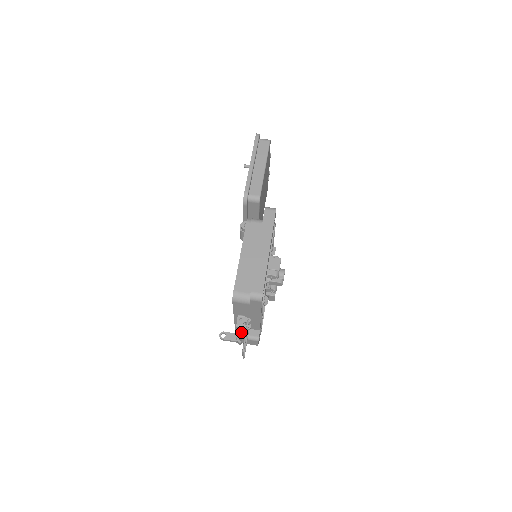
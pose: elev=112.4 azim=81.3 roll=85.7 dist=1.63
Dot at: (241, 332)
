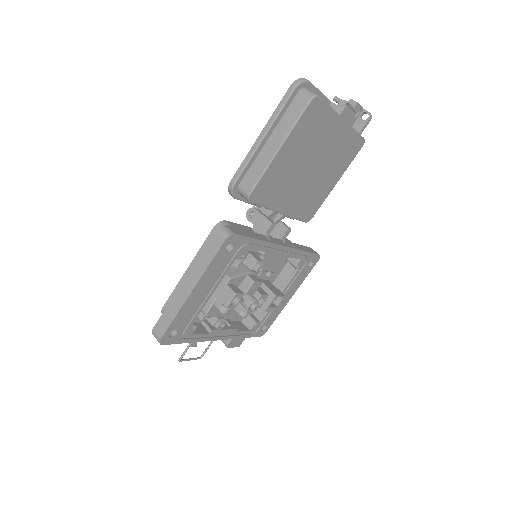
Dot at: occluded
